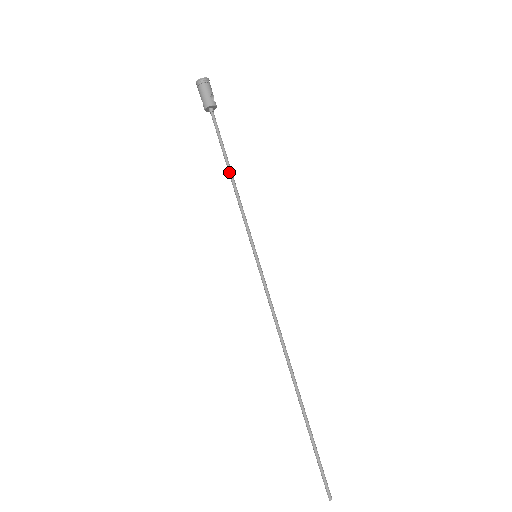
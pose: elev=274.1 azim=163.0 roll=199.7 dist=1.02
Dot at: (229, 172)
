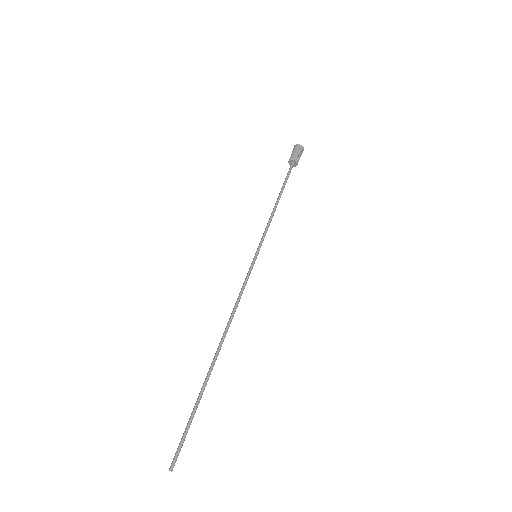
Dot at: (277, 200)
